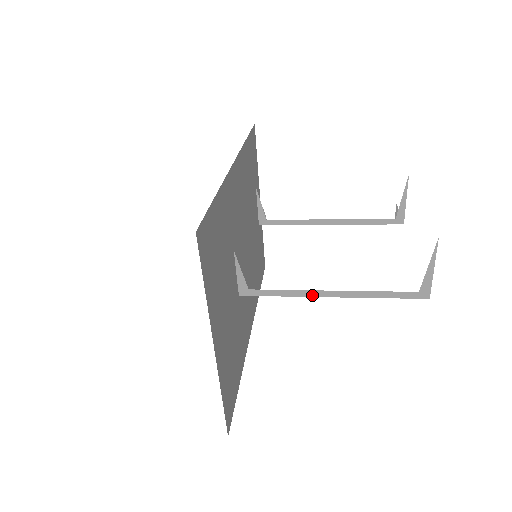
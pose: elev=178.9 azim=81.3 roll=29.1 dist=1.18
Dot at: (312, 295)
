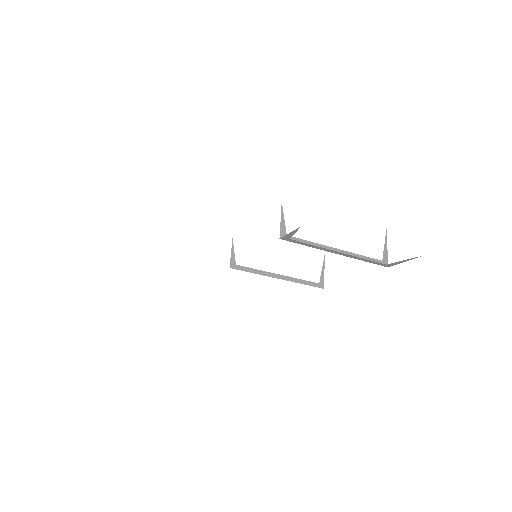
Dot at: (326, 250)
